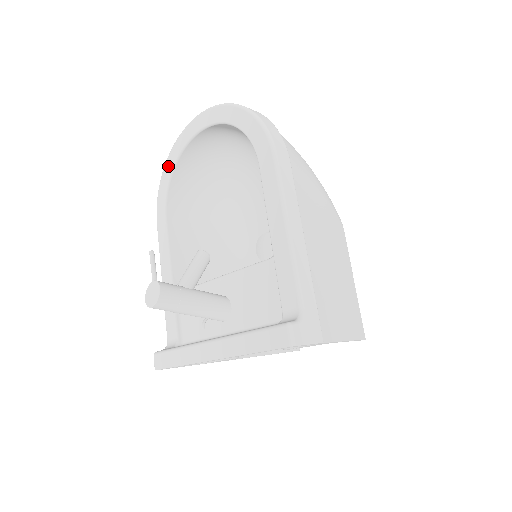
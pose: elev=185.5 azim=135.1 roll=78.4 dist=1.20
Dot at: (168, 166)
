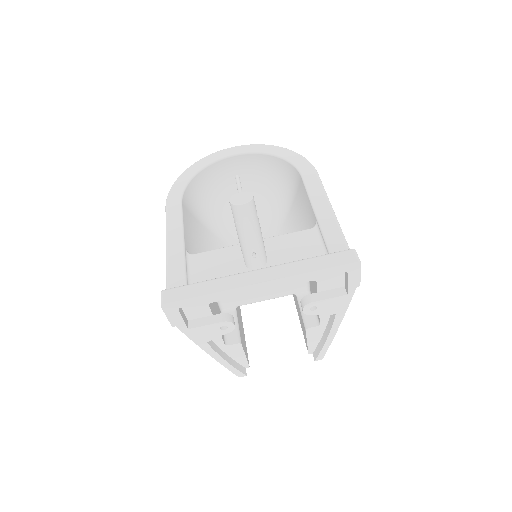
Dot at: (191, 170)
